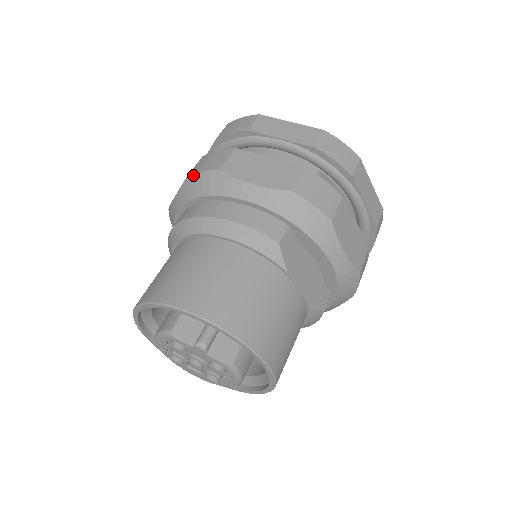
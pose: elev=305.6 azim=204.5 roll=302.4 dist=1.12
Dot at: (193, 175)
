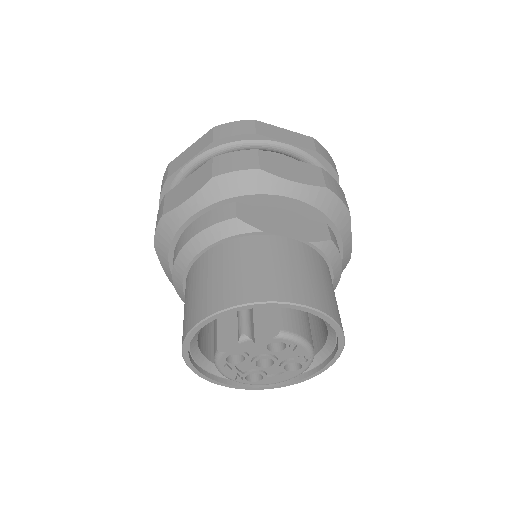
Dot at: (154, 239)
